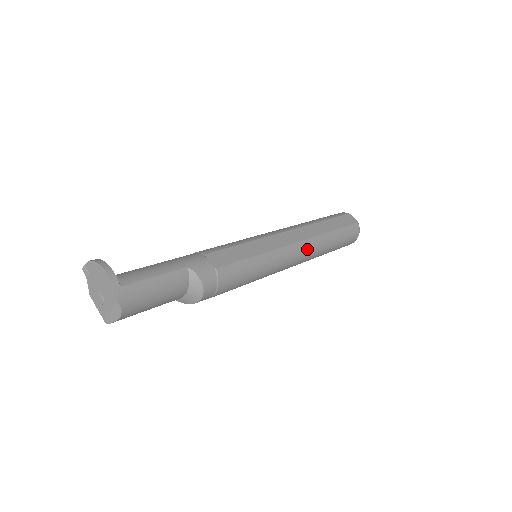
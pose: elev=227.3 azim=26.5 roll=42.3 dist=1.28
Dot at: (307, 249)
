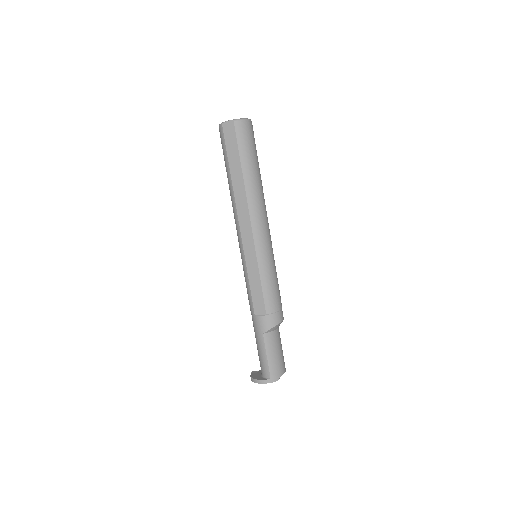
Dot at: (257, 212)
